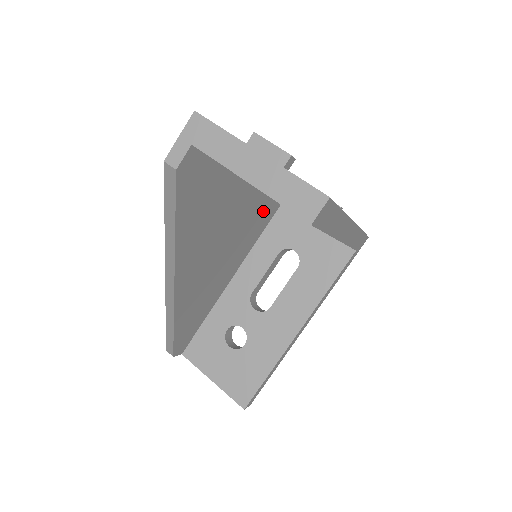
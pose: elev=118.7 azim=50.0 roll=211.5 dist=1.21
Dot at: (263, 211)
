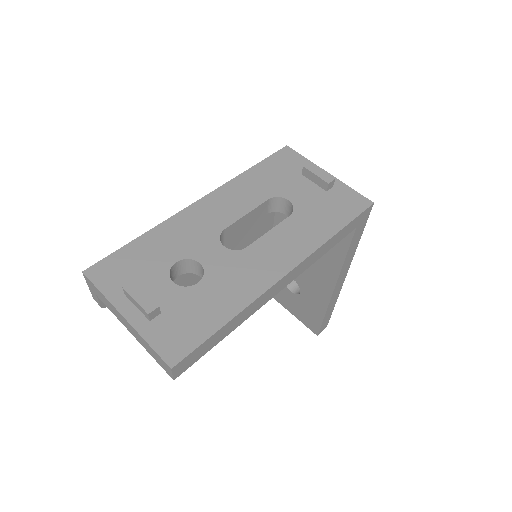
Dot at: occluded
